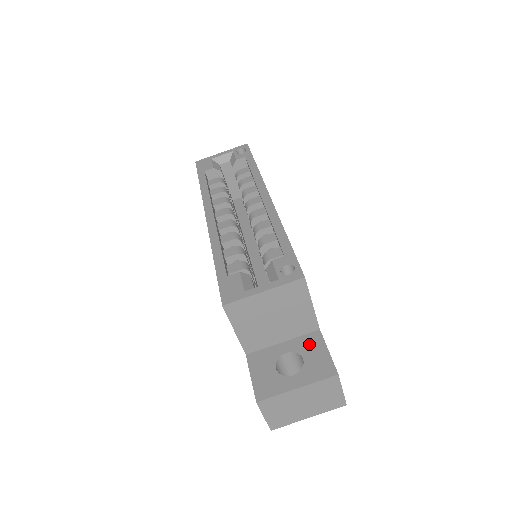
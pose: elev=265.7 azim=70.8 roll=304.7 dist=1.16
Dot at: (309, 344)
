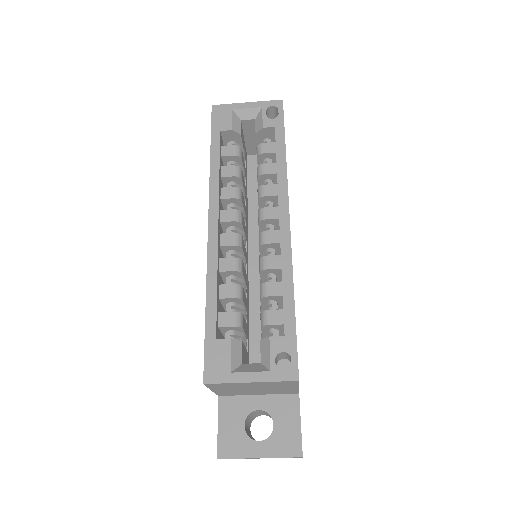
Dot at: (284, 408)
